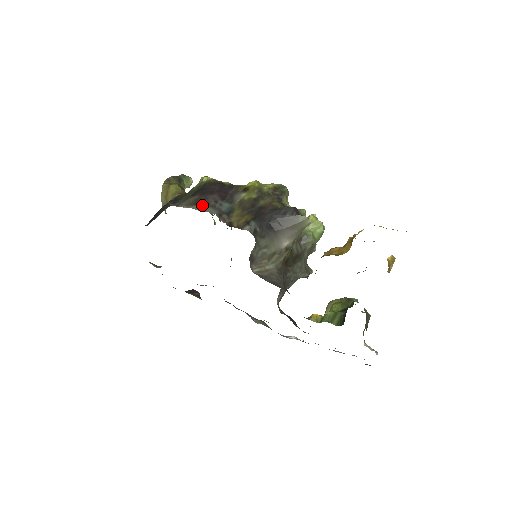
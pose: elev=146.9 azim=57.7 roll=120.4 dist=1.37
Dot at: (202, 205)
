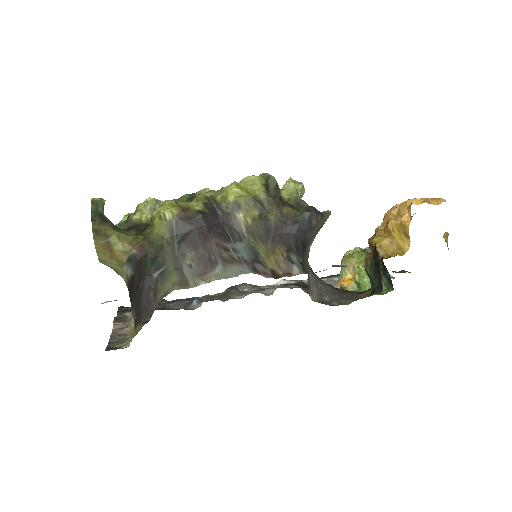
Dot at: (219, 267)
